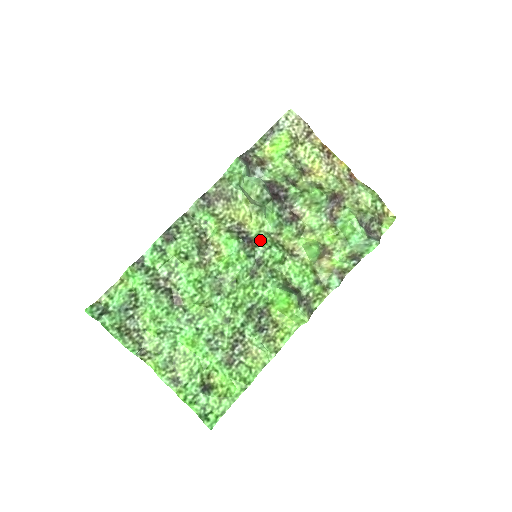
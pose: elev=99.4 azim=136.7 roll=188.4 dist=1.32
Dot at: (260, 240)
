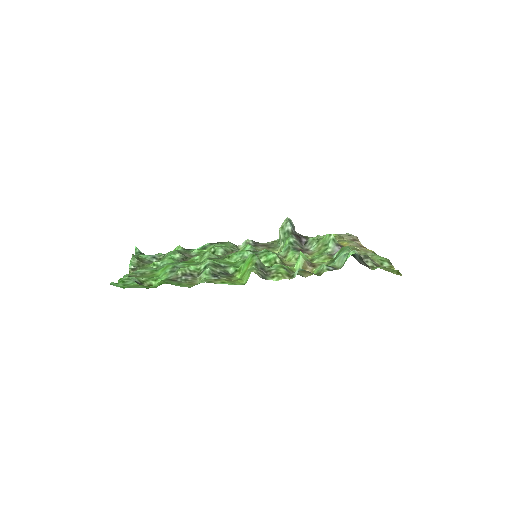
Dot at: occluded
